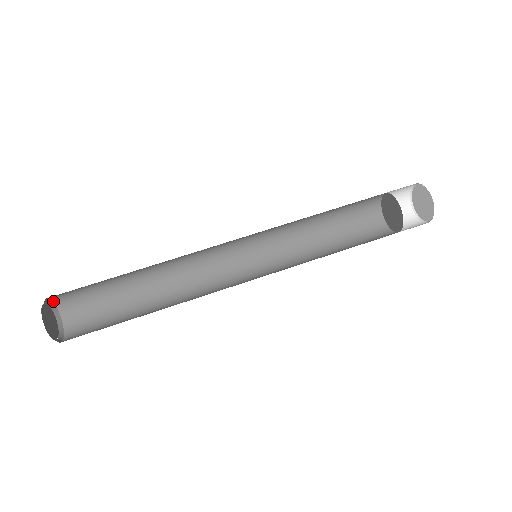
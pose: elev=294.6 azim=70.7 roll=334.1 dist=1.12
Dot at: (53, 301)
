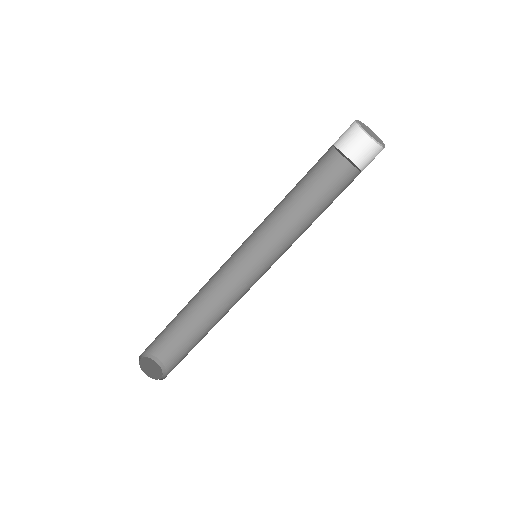
Dot at: occluded
